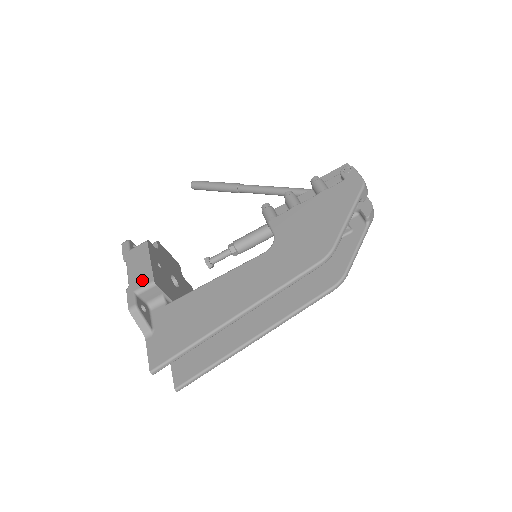
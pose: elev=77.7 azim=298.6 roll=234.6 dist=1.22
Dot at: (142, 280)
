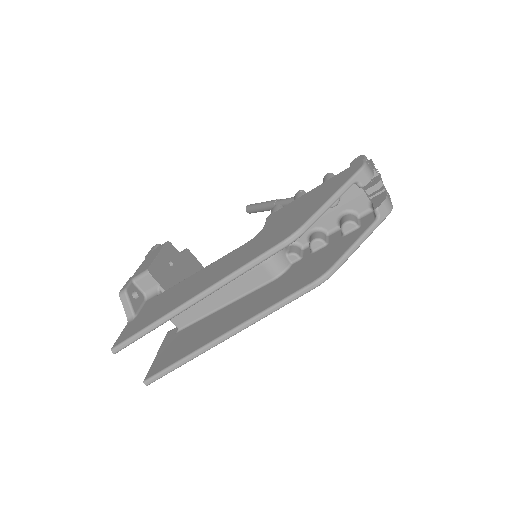
Dot at: (142, 269)
